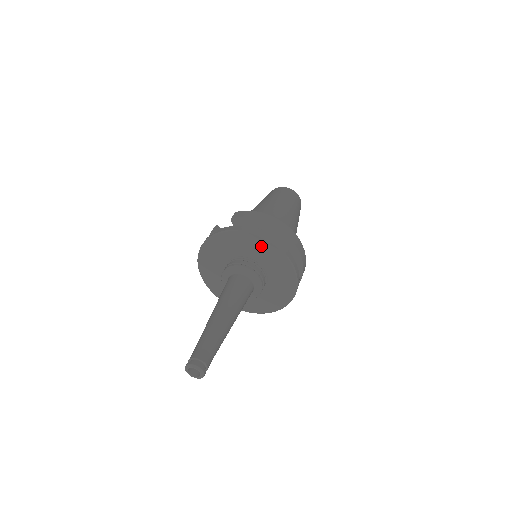
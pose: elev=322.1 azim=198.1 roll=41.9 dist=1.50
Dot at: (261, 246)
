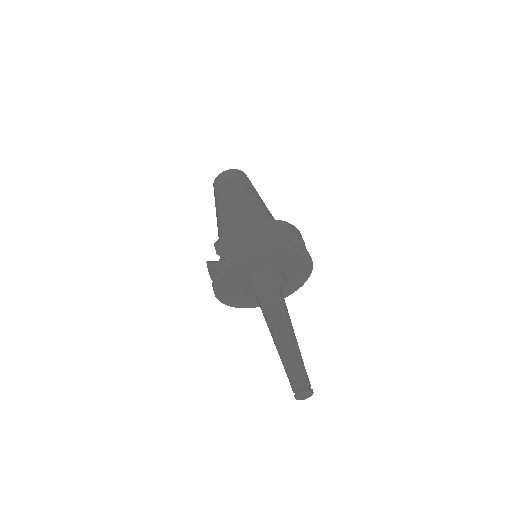
Dot at: (260, 257)
